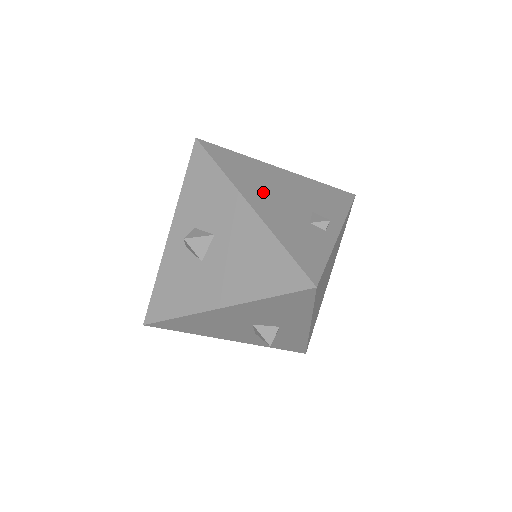
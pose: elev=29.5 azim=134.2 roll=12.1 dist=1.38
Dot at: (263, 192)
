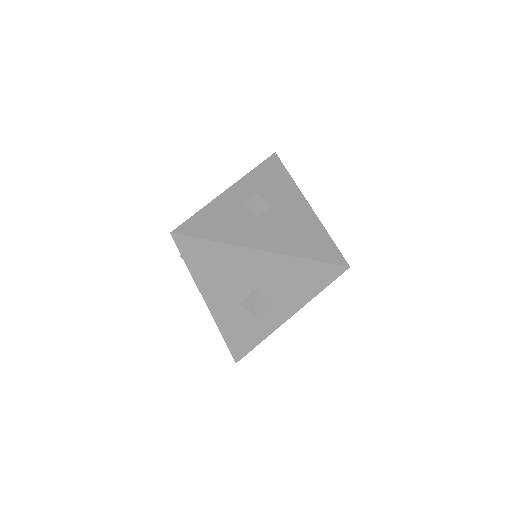
Dot at: occluded
